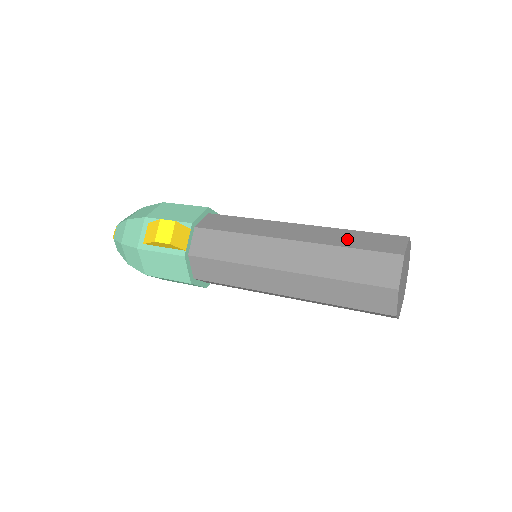
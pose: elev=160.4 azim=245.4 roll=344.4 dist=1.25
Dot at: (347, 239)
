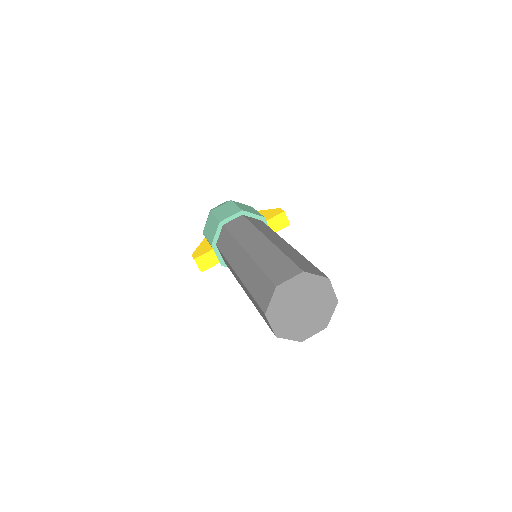
Dot at: (253, 281)
